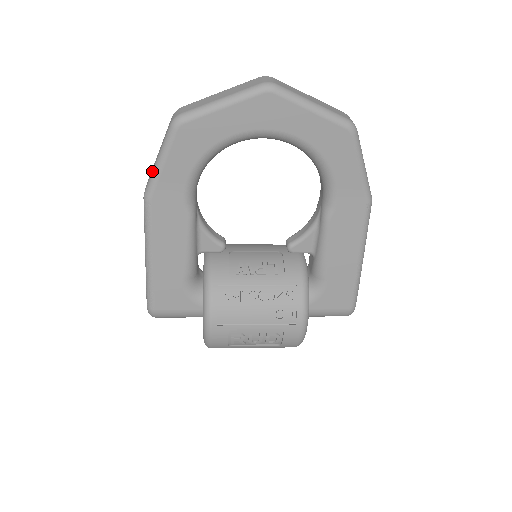
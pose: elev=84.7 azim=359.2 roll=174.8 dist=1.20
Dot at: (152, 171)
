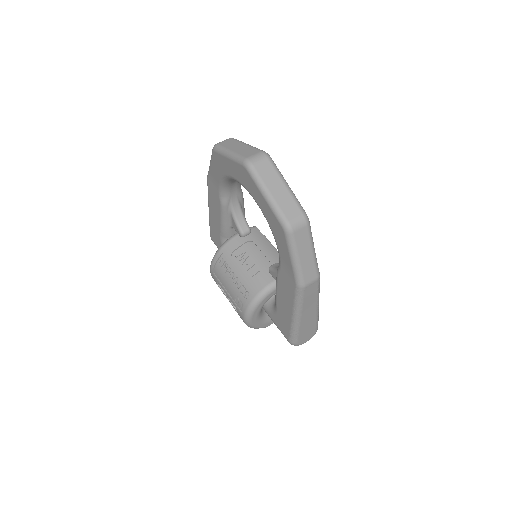
Dot at: occluded
